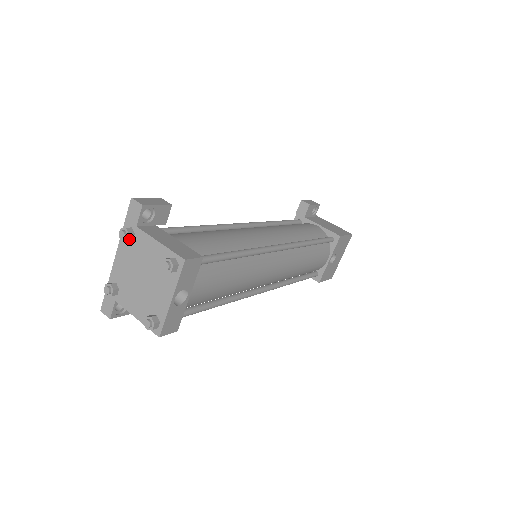
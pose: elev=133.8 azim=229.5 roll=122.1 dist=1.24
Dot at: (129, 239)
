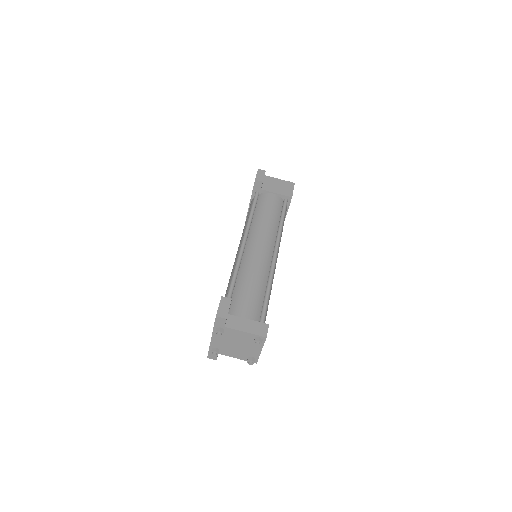
Dot at: occluded
